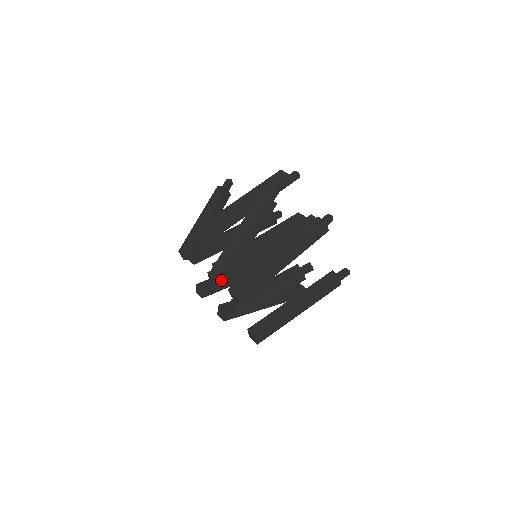
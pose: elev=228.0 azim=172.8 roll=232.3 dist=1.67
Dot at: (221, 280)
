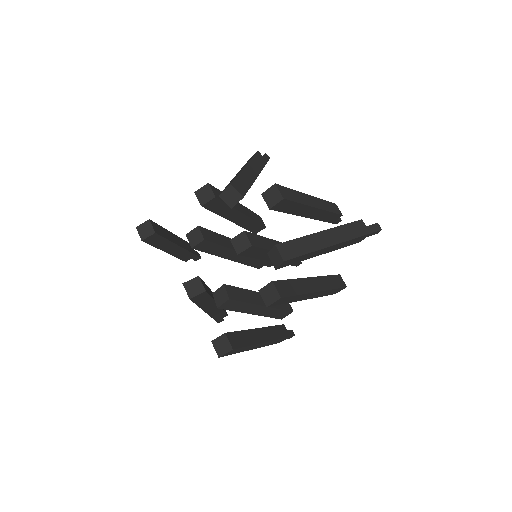
Dot at: (203, 247)
